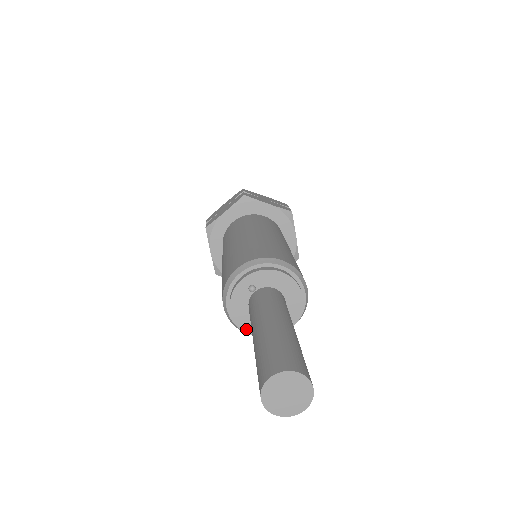
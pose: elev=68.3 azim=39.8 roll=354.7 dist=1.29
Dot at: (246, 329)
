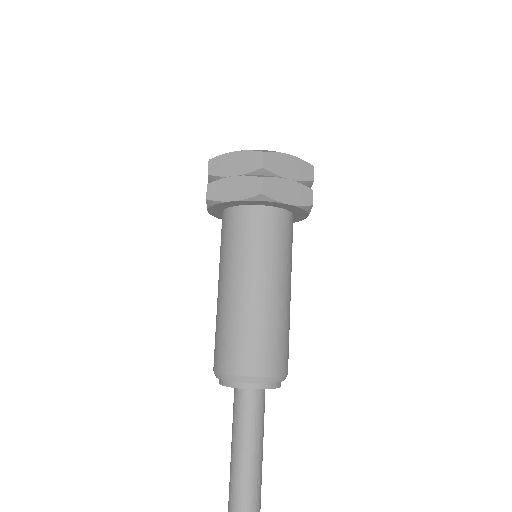
Dot at: occluded
